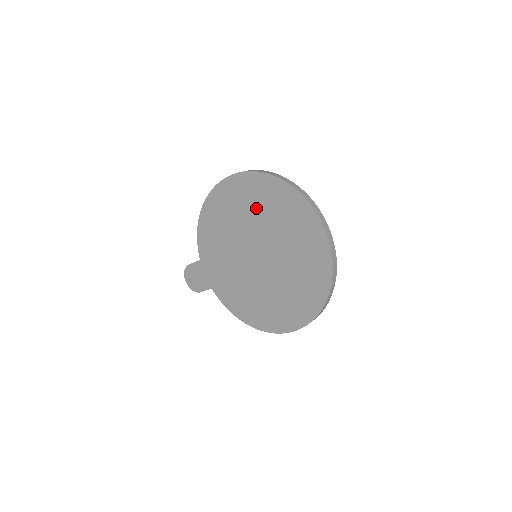
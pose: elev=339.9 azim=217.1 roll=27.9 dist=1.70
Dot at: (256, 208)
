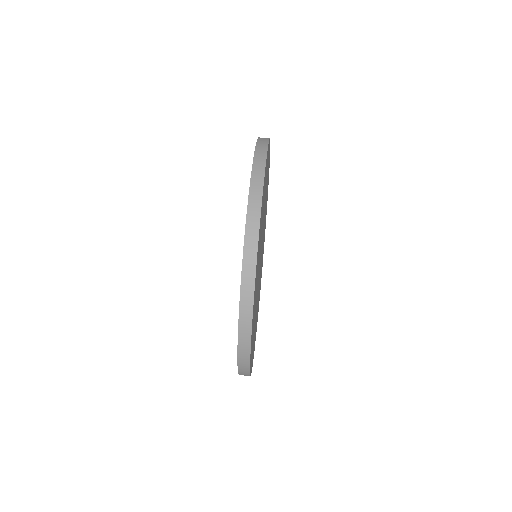
Dot at: occluded
